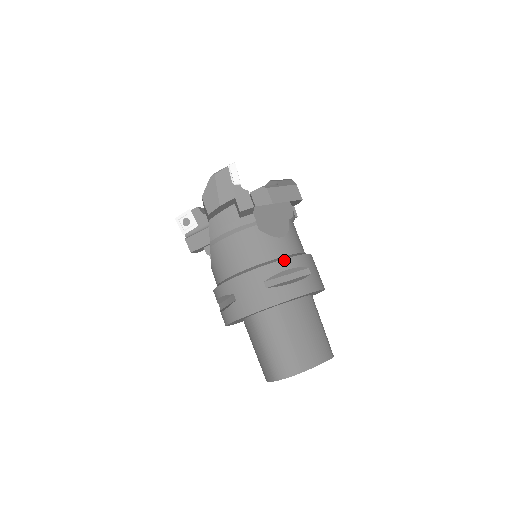
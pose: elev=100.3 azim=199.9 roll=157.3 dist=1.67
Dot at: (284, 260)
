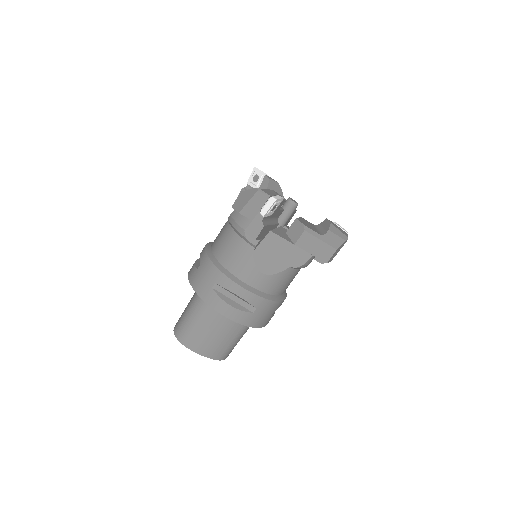
Dot at: (242, 288)
